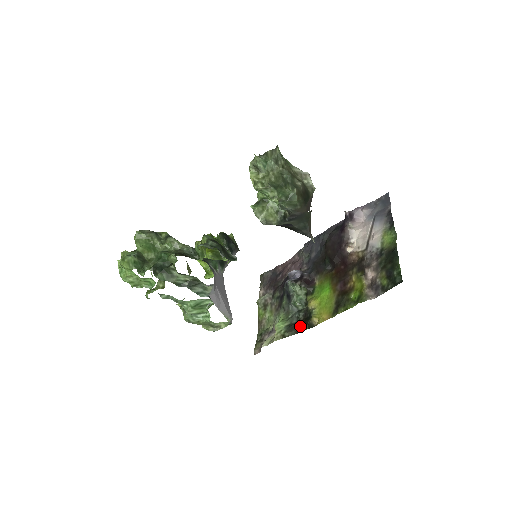
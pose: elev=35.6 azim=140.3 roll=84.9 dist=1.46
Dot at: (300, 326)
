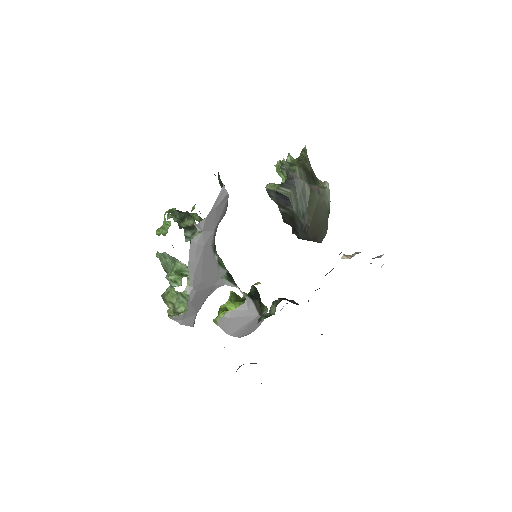
Dot at: occluded
